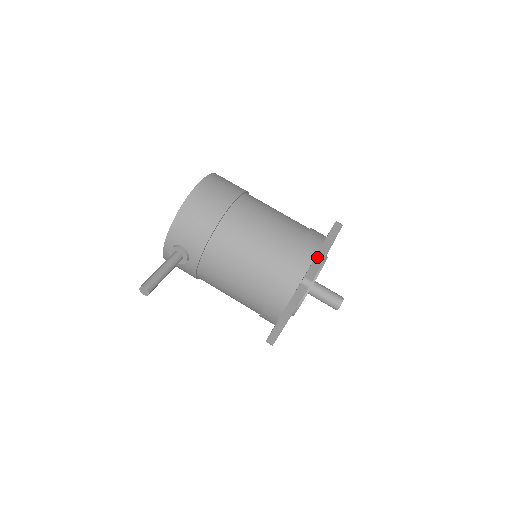
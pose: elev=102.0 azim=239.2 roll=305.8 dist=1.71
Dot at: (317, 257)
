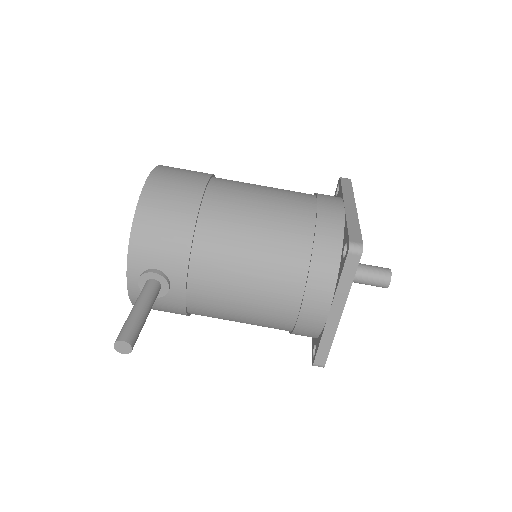
Dot at: (348, 217)
